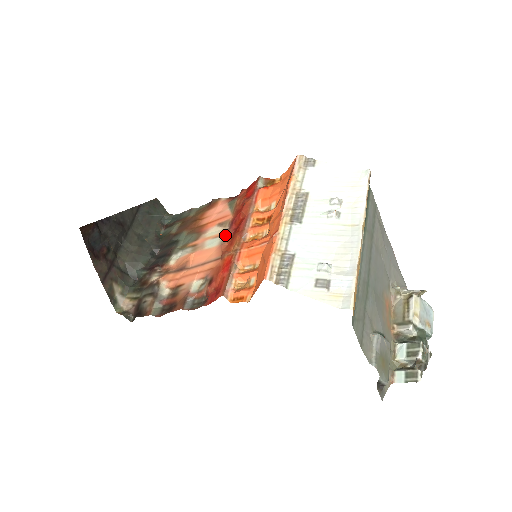
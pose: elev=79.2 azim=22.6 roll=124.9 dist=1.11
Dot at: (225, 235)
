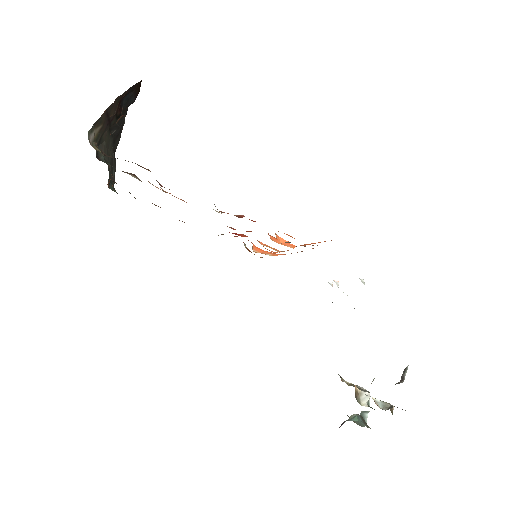
Dot at: occluded
